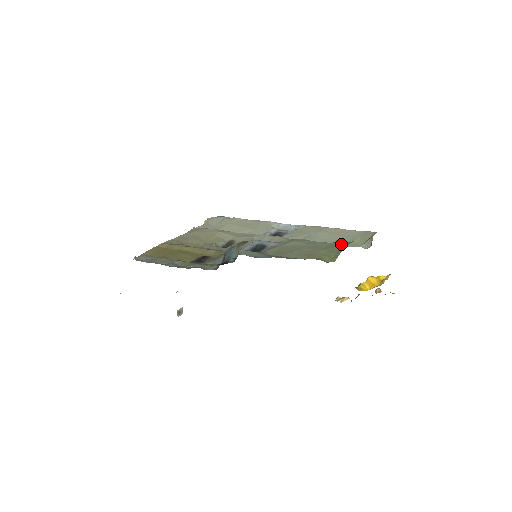
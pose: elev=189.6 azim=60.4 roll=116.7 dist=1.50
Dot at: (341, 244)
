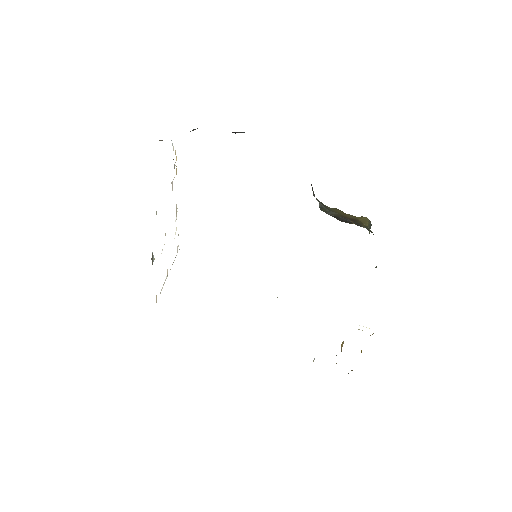
Dot at: occluded
